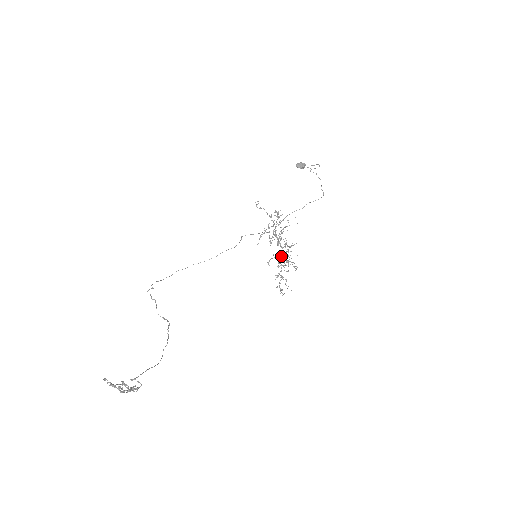
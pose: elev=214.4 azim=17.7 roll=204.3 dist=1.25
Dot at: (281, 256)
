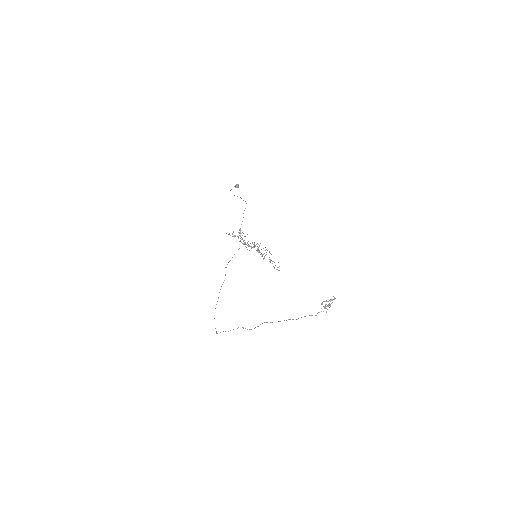
Dot at: occluded
